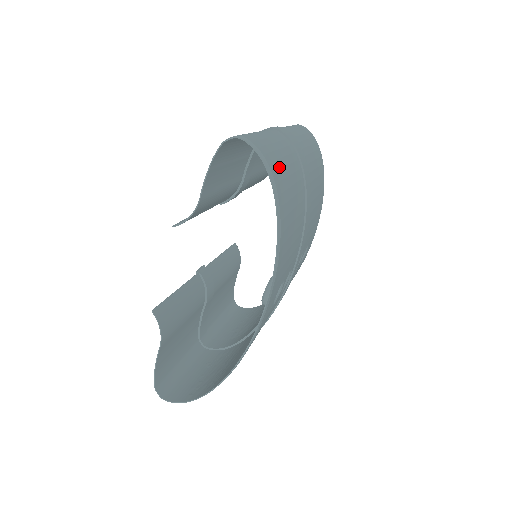
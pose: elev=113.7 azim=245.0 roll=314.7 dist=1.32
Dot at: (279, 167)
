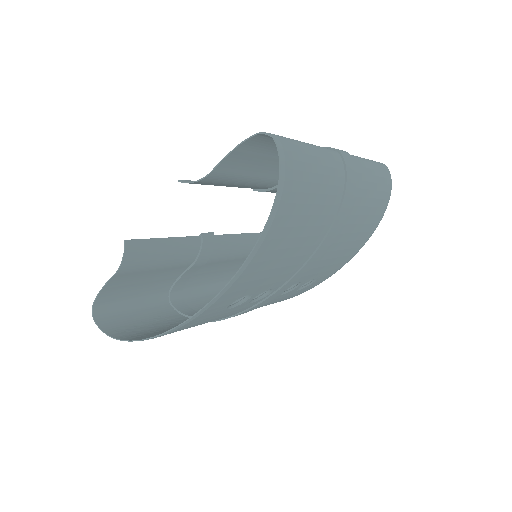
Dot at: (301, 190)
